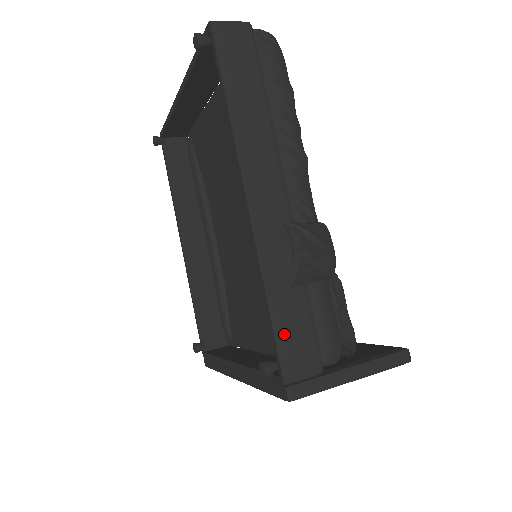
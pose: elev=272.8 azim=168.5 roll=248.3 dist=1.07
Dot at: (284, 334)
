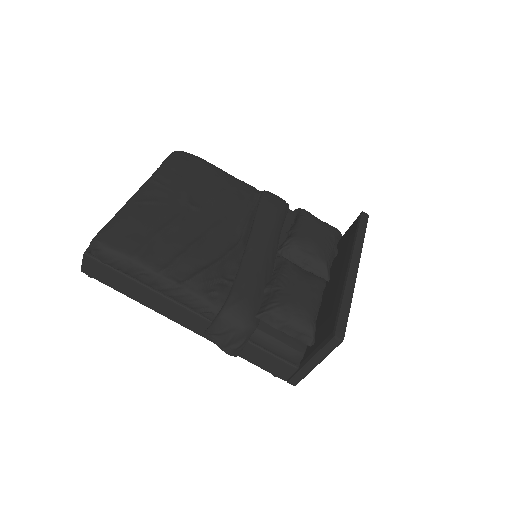
Dot at: (262, 365)
